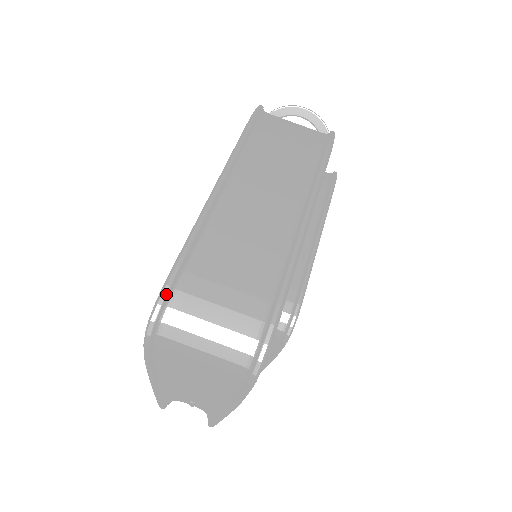
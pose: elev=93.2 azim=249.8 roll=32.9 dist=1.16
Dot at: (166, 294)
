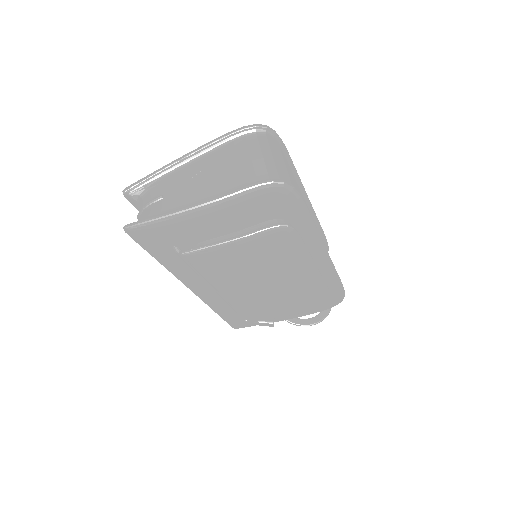
Dot at: (280, 138)
